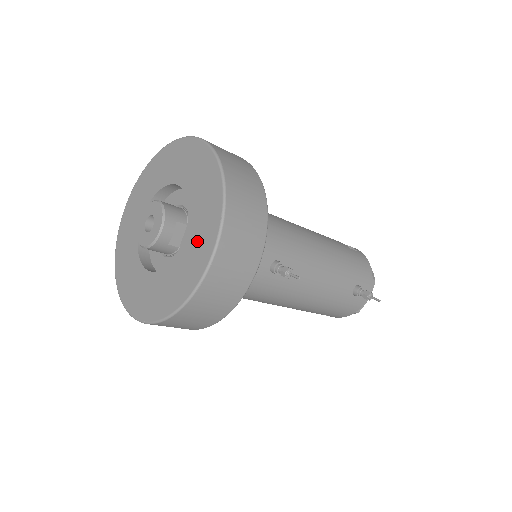
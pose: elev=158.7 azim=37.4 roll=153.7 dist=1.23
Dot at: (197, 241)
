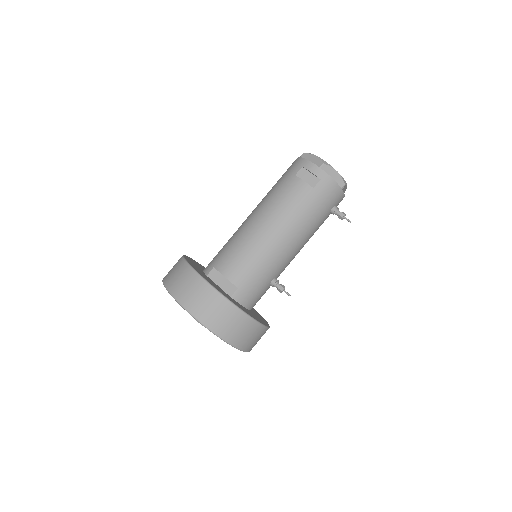
Dot at: occluded
